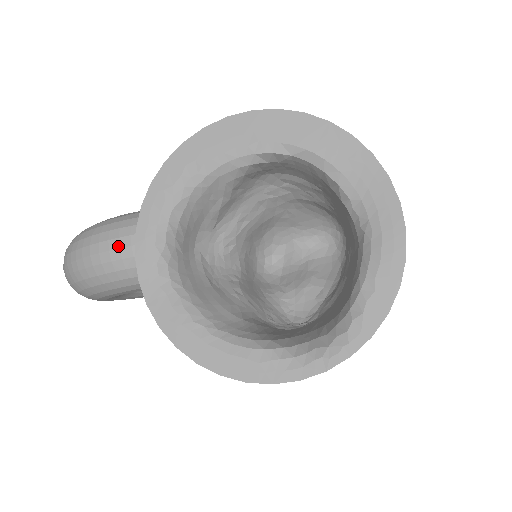
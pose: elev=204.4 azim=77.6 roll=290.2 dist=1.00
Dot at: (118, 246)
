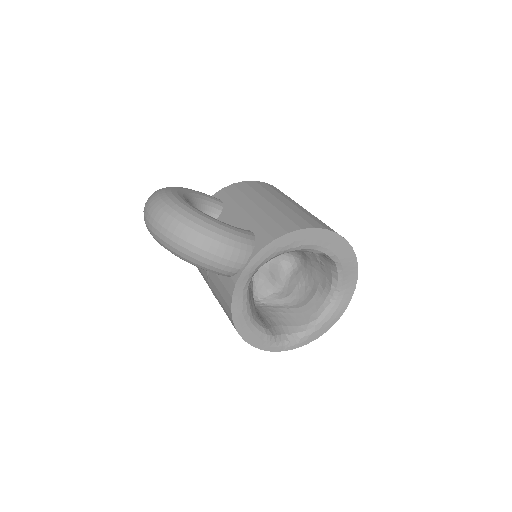
Dot at: (236, 261)
